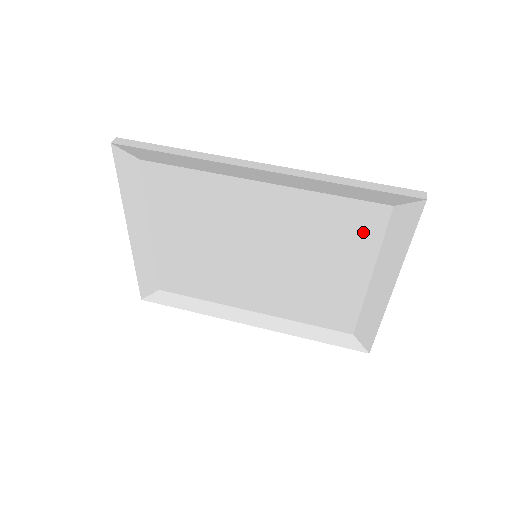
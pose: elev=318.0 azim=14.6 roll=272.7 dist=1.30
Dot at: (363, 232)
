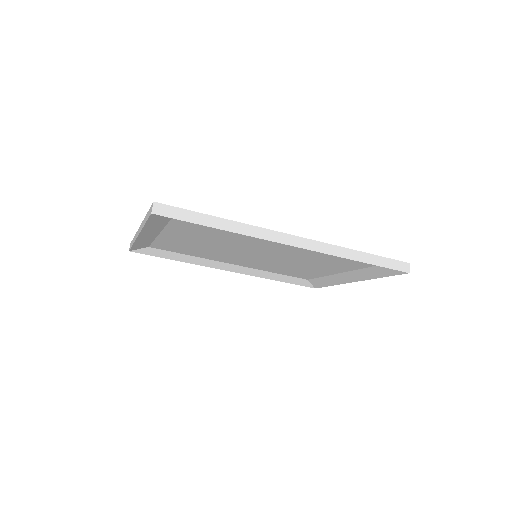
Dot at: (351, 265)
